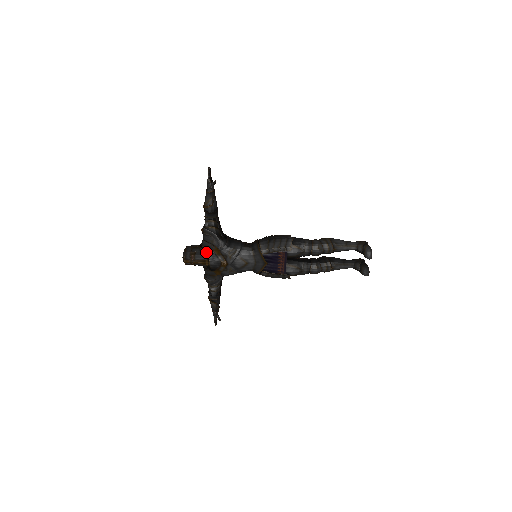
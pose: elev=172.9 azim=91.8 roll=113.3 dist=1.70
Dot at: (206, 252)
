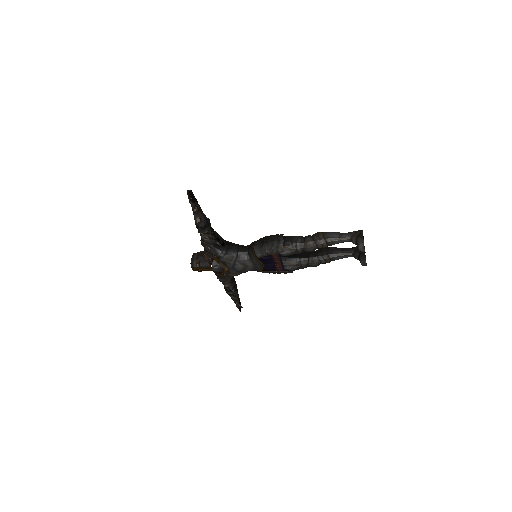
Dot at: (210, 258)
